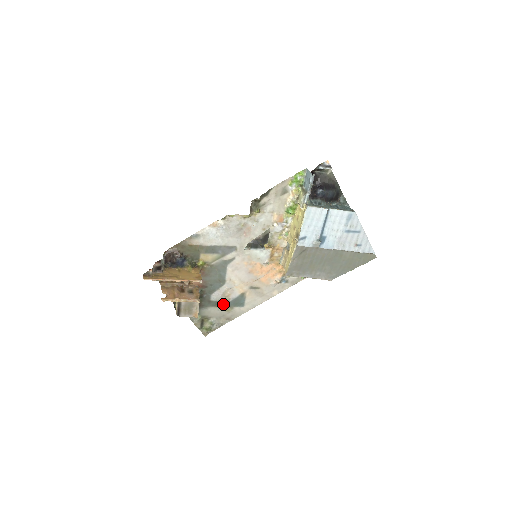
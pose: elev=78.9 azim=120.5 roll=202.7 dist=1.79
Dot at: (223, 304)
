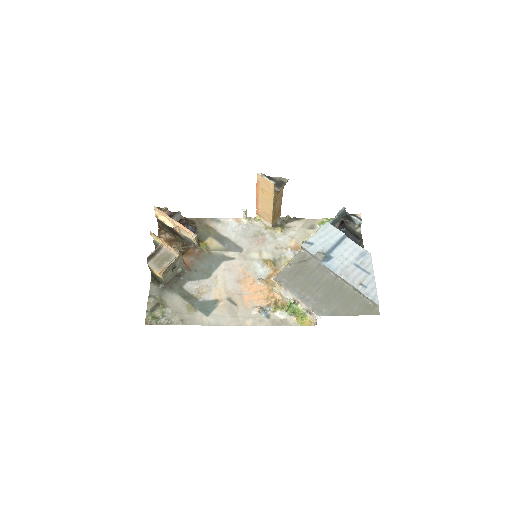
Dot at: (190, 300)
